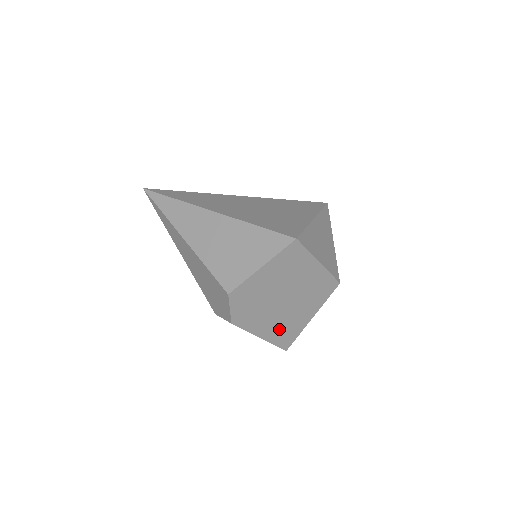
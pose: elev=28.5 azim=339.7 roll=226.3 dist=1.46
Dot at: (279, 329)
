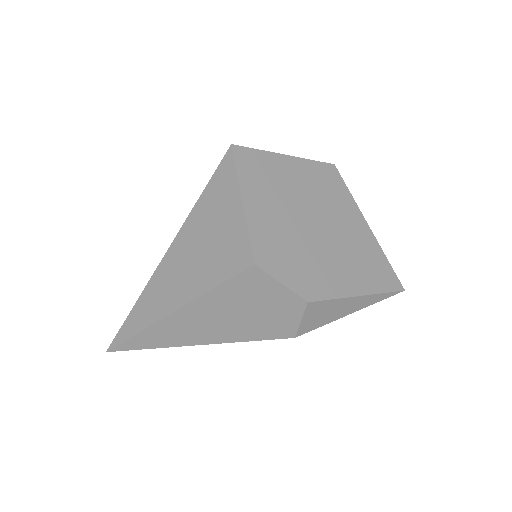
Dot at: (360, 267)
